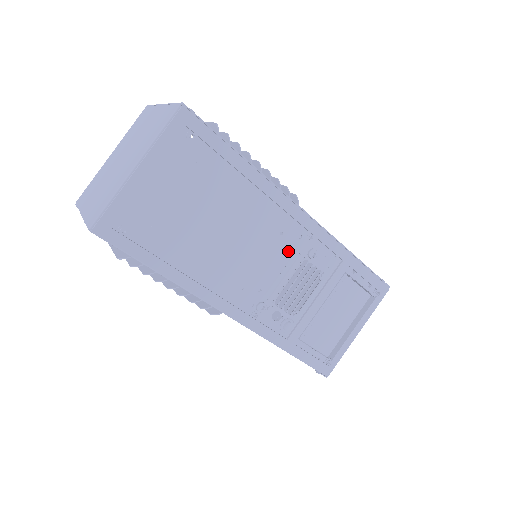
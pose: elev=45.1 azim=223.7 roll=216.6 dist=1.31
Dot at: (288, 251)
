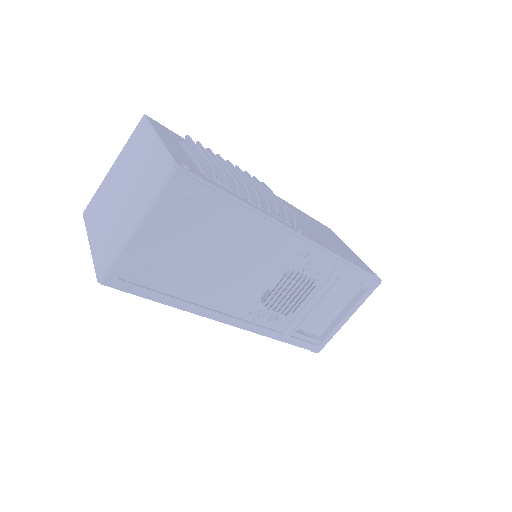
Dot at: (284, 269)
